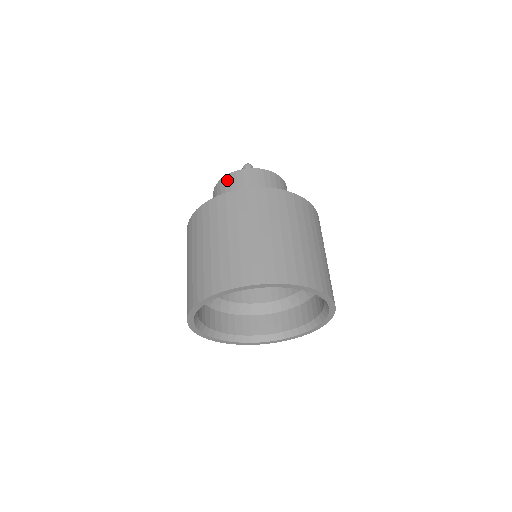
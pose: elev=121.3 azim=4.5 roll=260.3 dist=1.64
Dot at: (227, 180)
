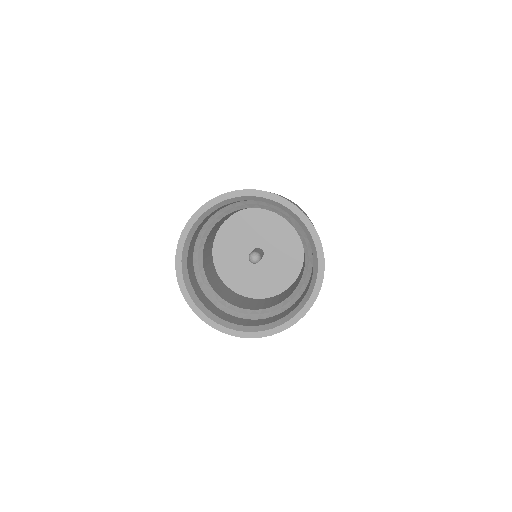
Dot at: occluded
